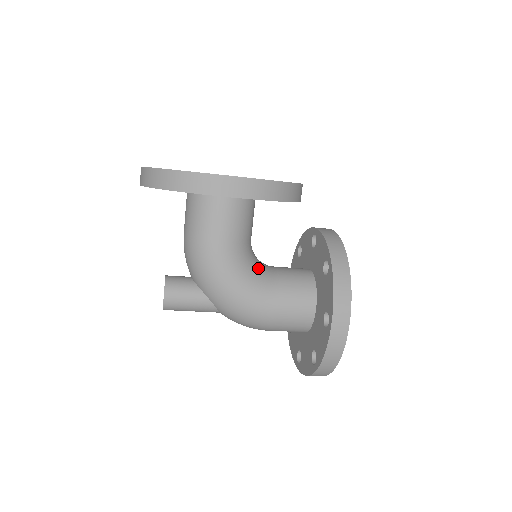
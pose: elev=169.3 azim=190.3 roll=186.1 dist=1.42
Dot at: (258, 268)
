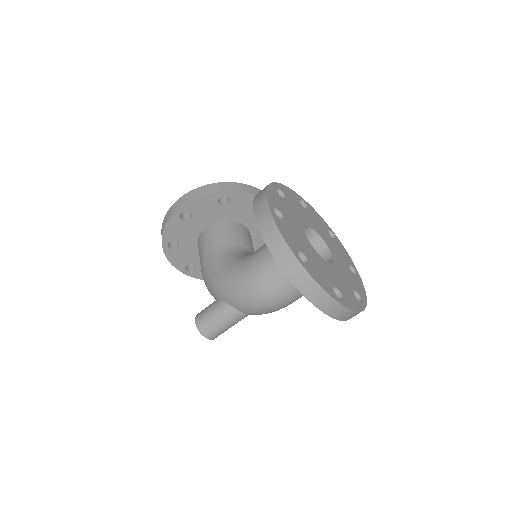
Dot at: (245, 254)
